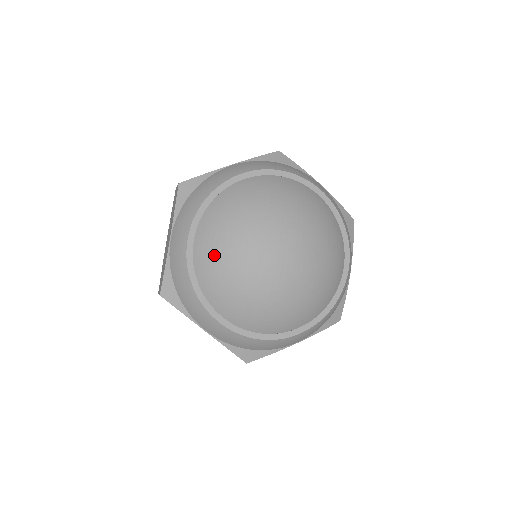
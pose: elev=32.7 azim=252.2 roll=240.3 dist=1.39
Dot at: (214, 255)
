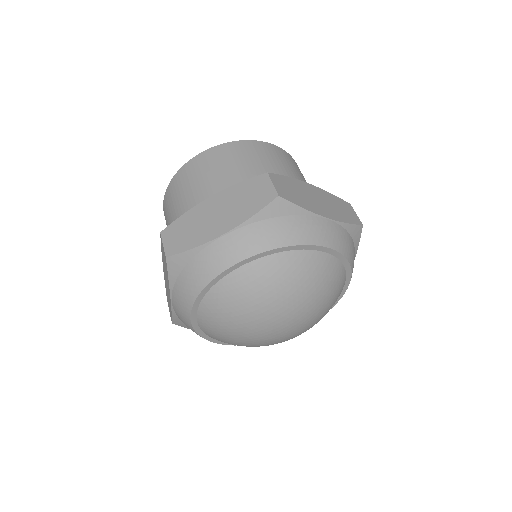
Dot at: (243, 295)
